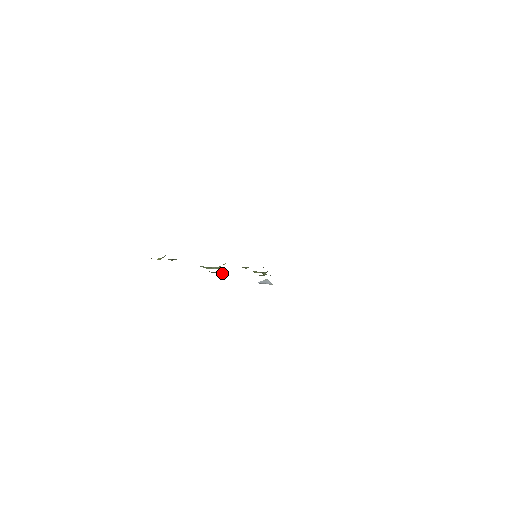
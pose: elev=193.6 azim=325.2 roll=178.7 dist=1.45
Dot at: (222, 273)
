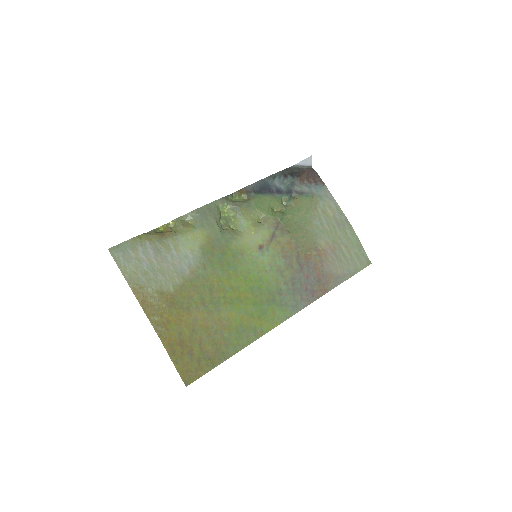
Dot at: (244, 196)
